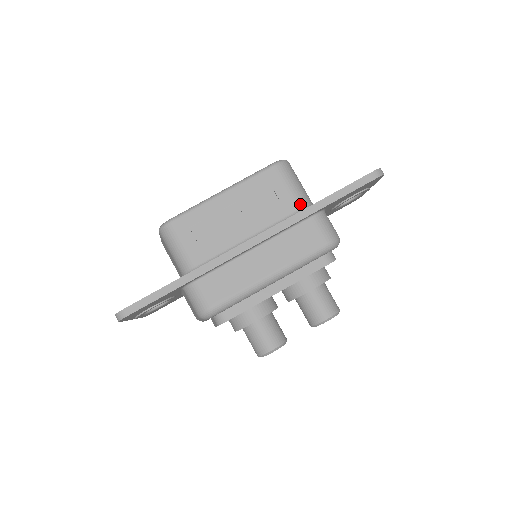
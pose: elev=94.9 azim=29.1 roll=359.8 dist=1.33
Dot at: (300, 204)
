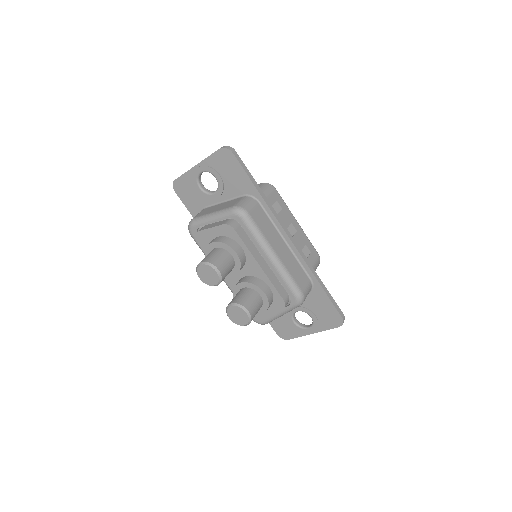
Dot at: occluded
